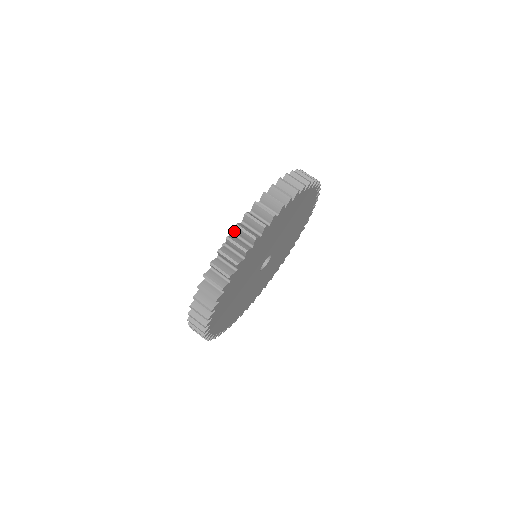
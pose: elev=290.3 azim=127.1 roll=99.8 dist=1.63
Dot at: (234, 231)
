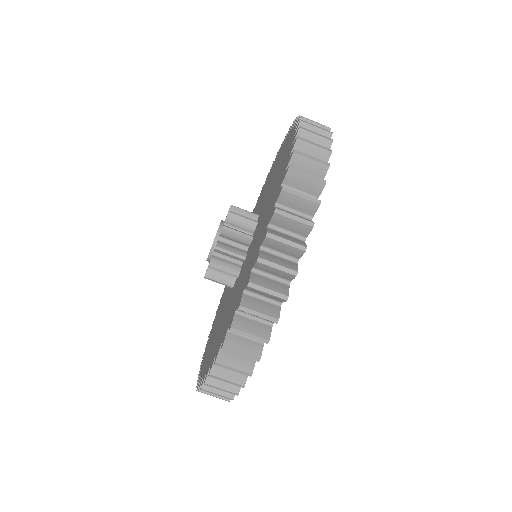
Dot at: occluded
